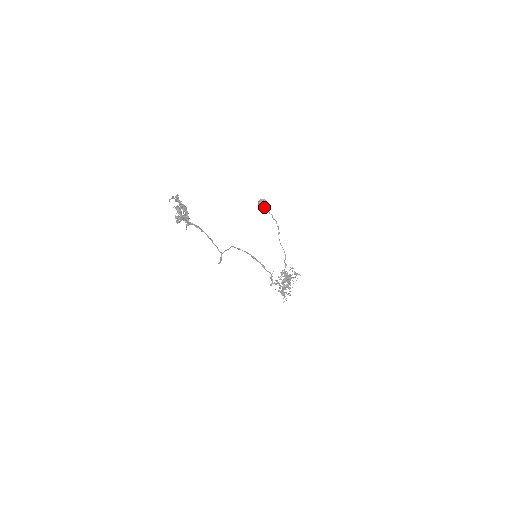
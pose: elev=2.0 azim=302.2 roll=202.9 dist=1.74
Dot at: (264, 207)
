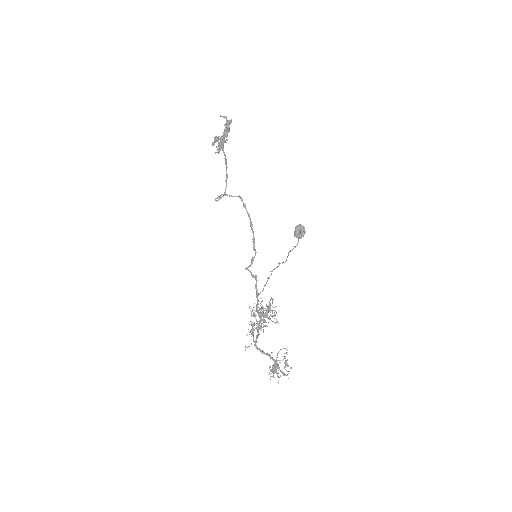
Dot at: occluded
